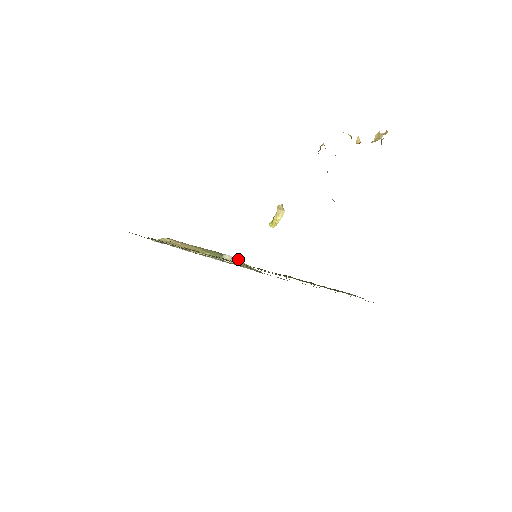
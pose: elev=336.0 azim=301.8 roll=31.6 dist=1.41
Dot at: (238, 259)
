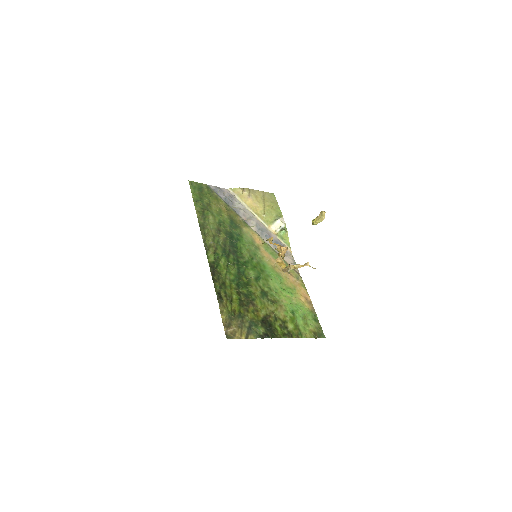
Dot at: (283, 231)
